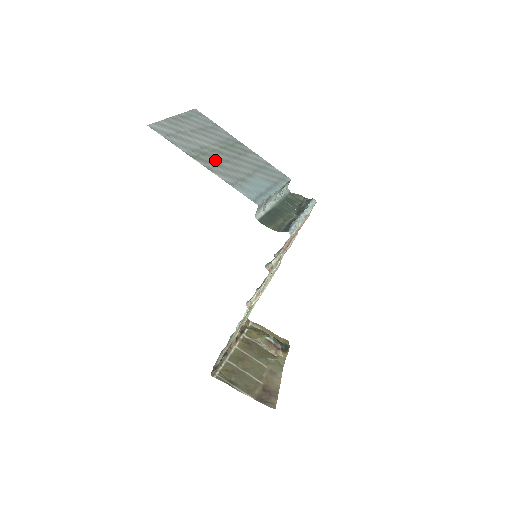
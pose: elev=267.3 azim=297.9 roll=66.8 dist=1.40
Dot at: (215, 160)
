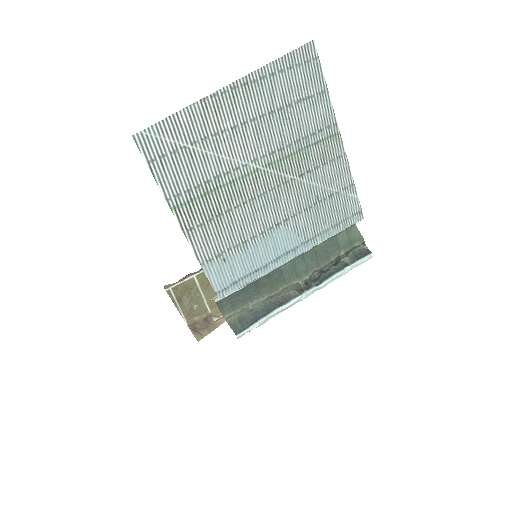
Dot at: (222, 205)
